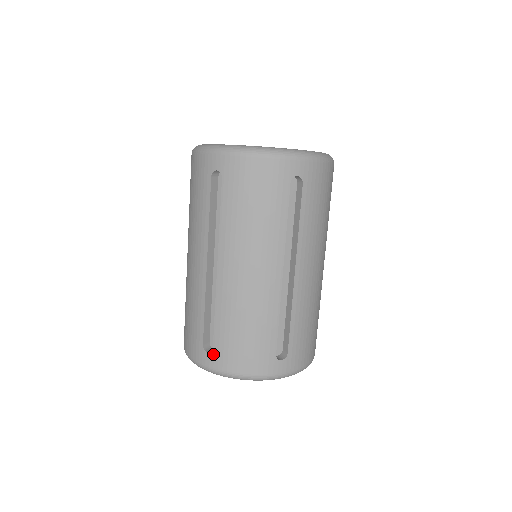
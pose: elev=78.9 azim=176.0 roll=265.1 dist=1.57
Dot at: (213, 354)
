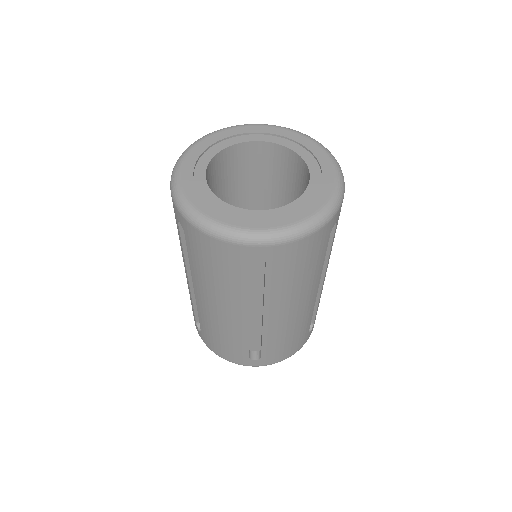
Dot at: (202, 334)
